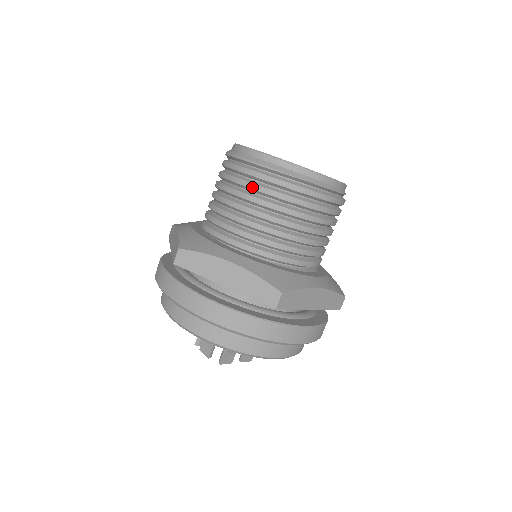
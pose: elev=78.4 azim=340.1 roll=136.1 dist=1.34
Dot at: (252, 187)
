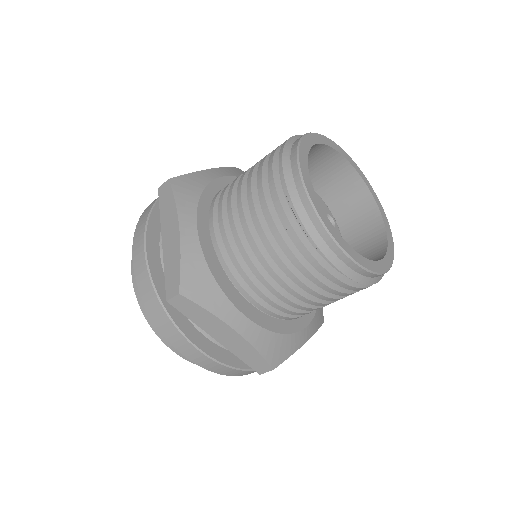
Dot at: (296, 264)
